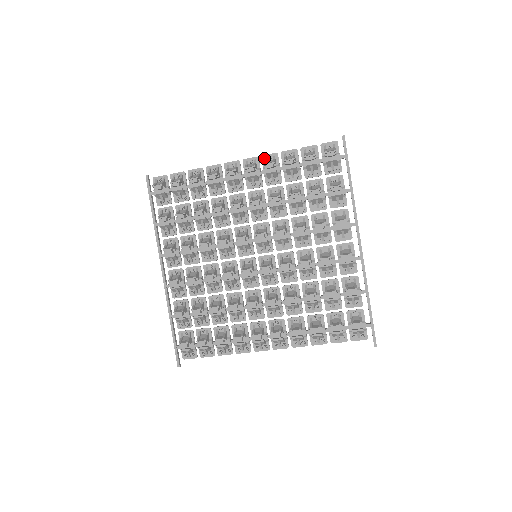
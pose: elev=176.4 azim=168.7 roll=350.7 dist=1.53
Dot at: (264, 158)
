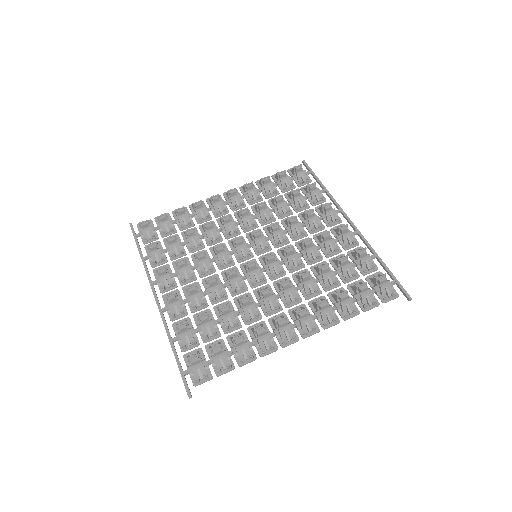
Dot at: (242, 188)
